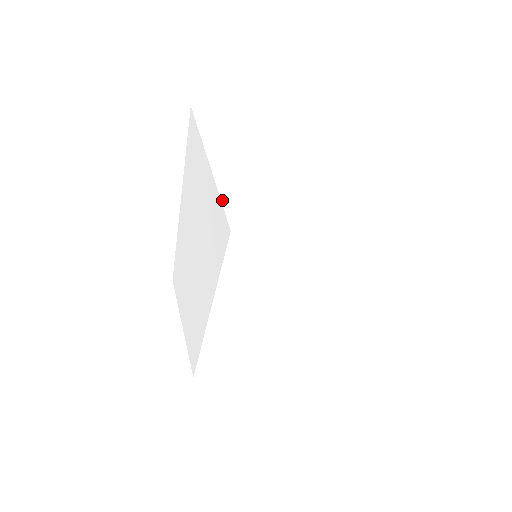
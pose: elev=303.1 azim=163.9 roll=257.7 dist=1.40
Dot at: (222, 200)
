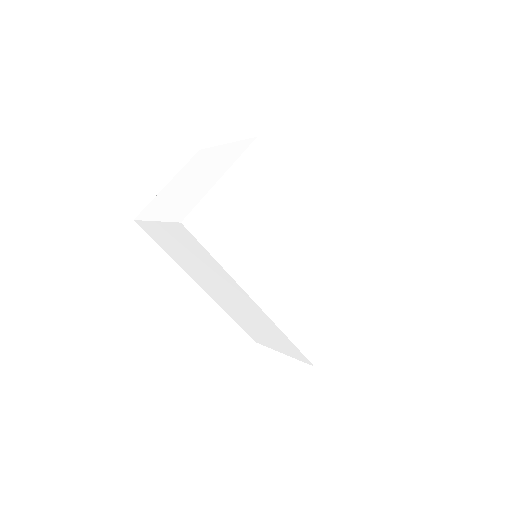
Dot at: (148, 204)
